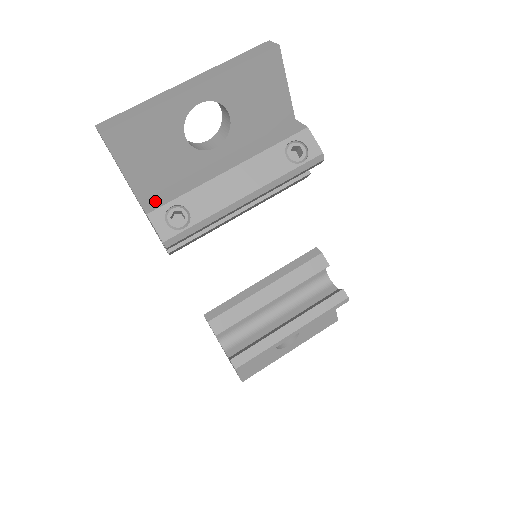
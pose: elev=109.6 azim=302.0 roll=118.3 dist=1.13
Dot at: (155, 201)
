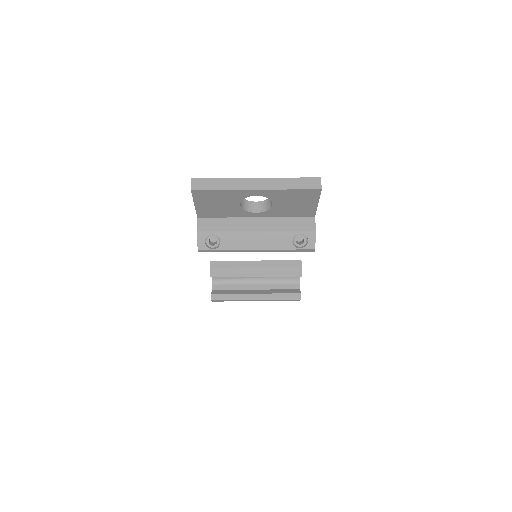
Dot at: (206, 224)
